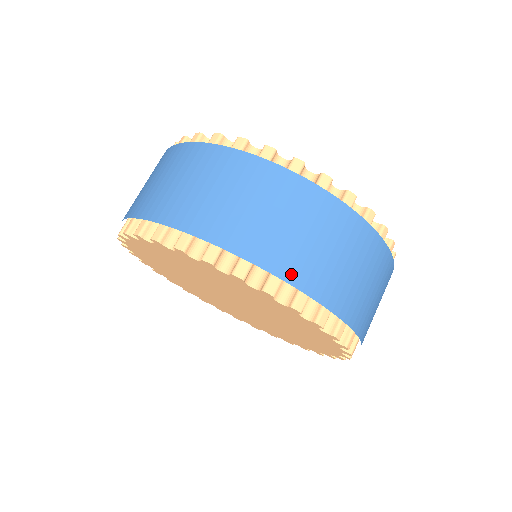
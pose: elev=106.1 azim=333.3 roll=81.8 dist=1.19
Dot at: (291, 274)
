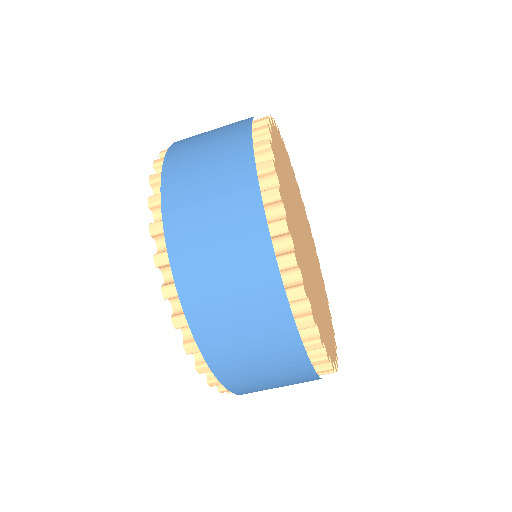
Dot at: (188, 297)
